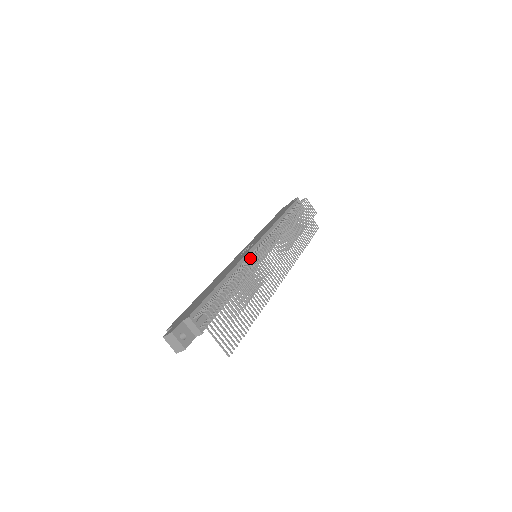
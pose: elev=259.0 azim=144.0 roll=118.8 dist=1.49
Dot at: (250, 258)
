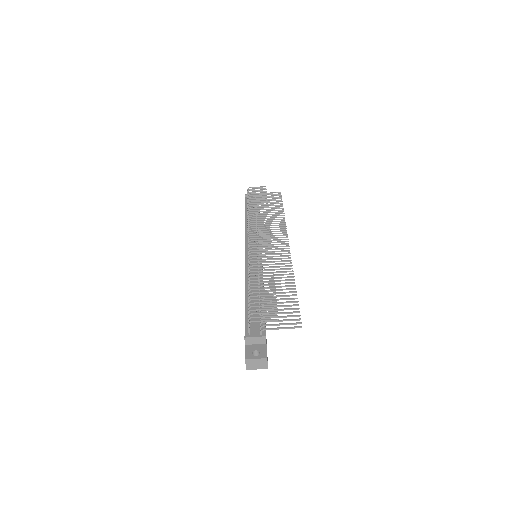
Dot at: occluded
